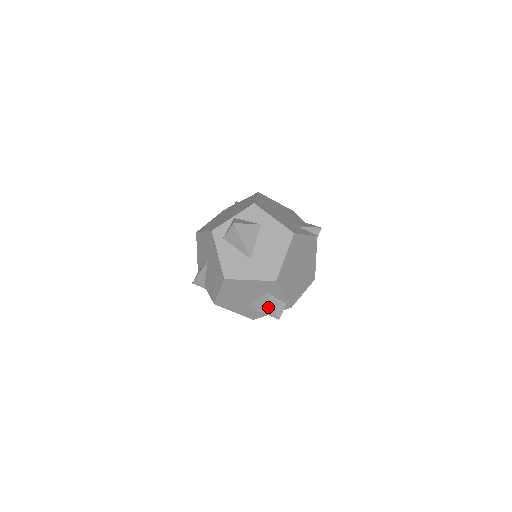
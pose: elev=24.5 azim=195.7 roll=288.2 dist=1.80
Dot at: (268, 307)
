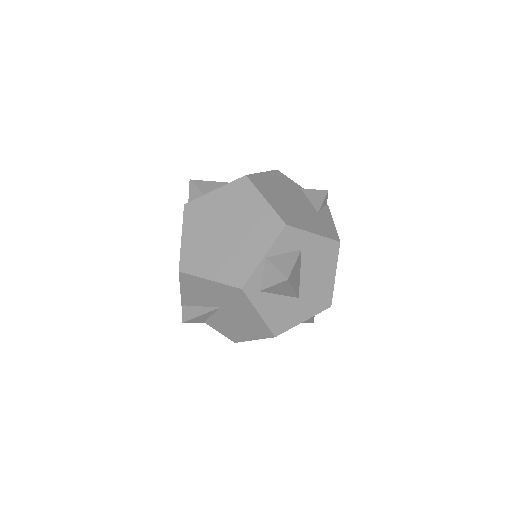
Dot at: occluded
